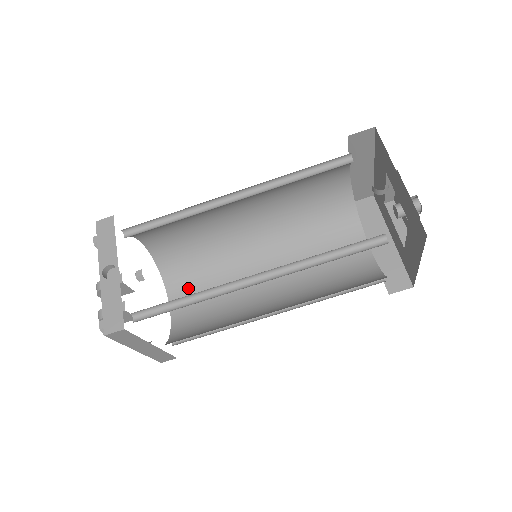
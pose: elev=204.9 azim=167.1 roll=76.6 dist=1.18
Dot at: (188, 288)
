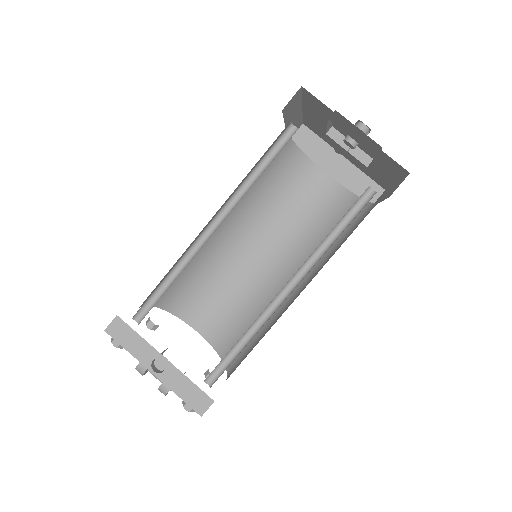
Dot at: (200, 306)
